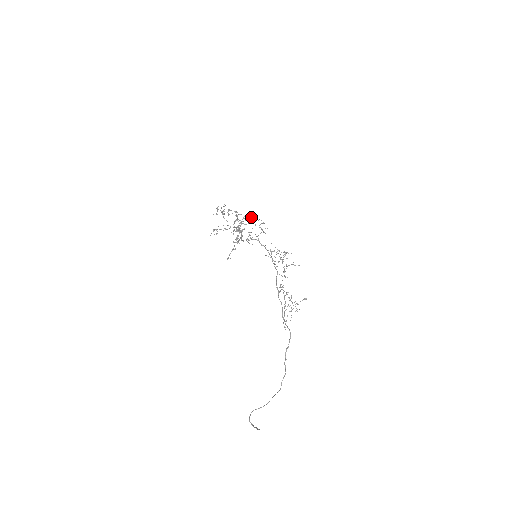
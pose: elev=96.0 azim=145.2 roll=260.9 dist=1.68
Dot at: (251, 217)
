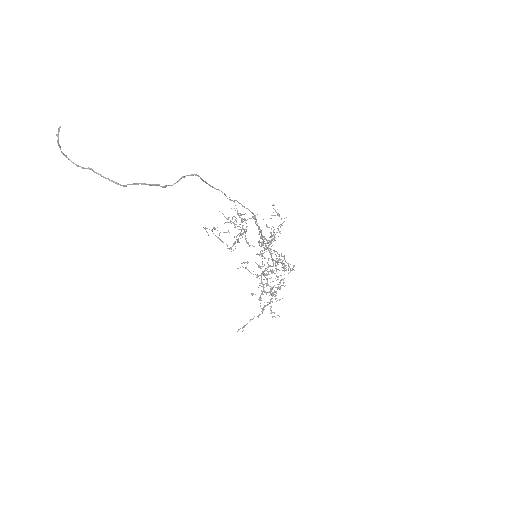
Dot at: (288, 266)
